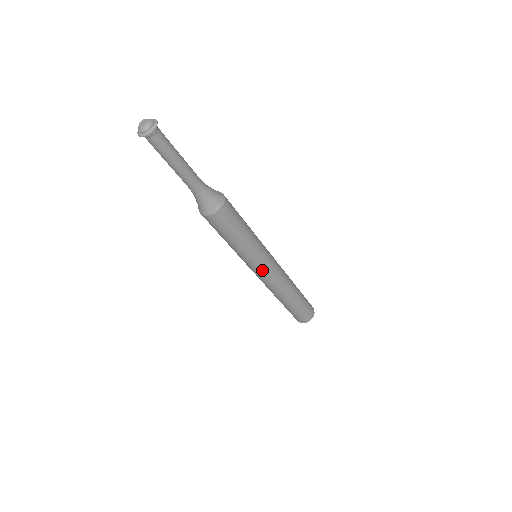
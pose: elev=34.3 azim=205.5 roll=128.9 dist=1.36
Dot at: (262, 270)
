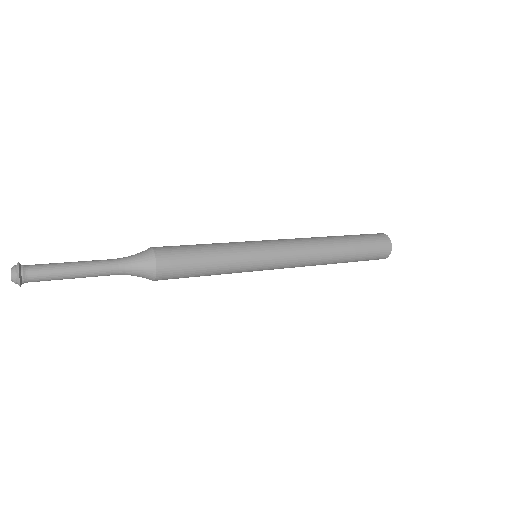
Dot at: (269, 268)
